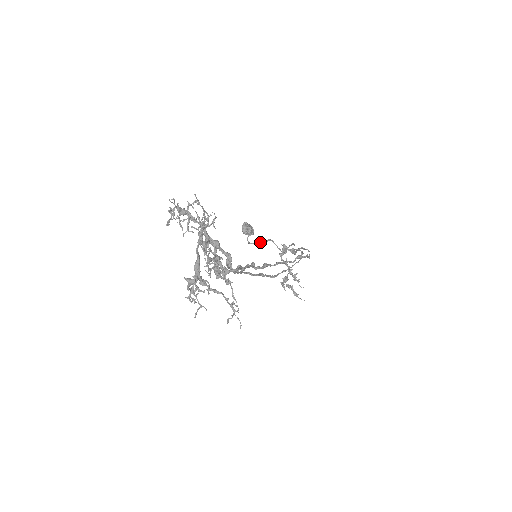
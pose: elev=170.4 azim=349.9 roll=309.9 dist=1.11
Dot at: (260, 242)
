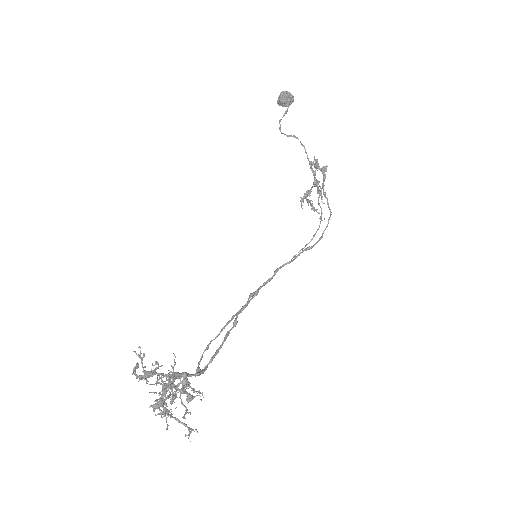
Dot at: (293, 135)
